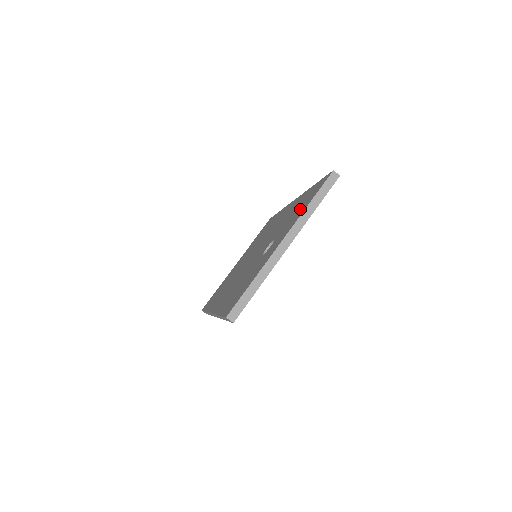
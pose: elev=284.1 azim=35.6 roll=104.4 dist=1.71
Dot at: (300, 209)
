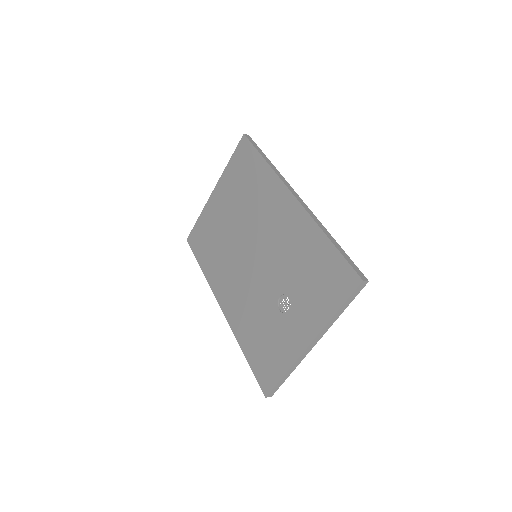
Dot at: (321, 294)
